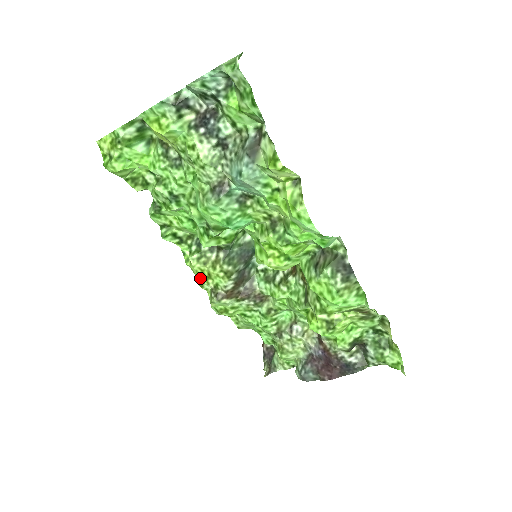
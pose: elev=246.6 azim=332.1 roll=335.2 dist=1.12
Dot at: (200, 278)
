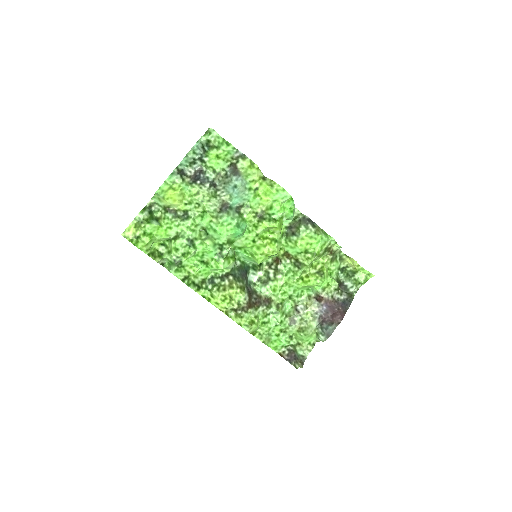
Dot at: (225, 305)
